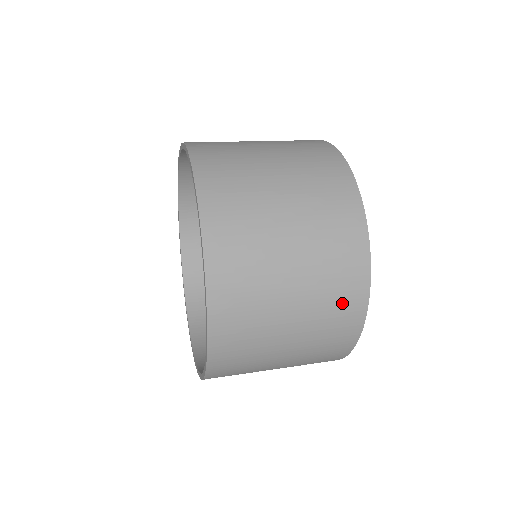
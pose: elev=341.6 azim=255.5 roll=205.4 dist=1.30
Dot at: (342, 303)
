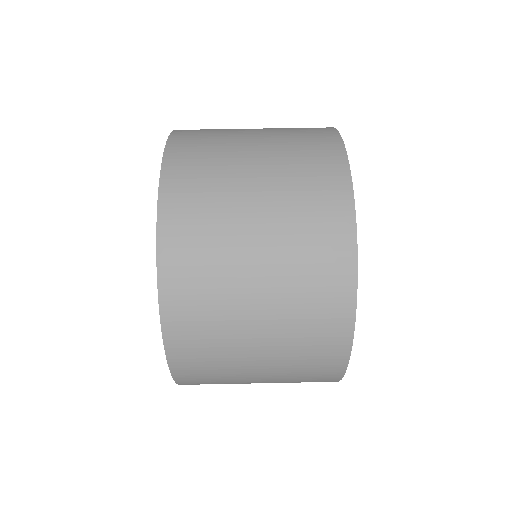
Dot at: occluded
